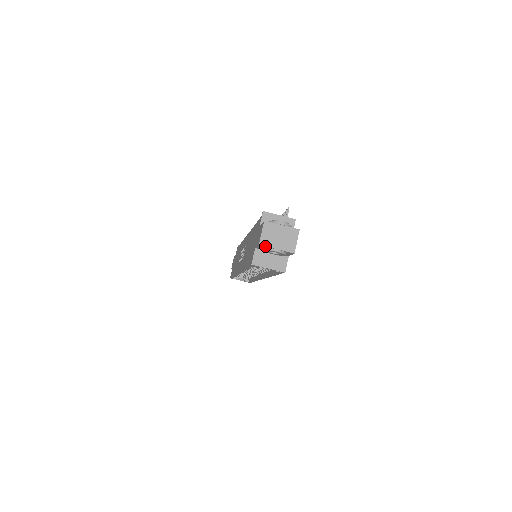
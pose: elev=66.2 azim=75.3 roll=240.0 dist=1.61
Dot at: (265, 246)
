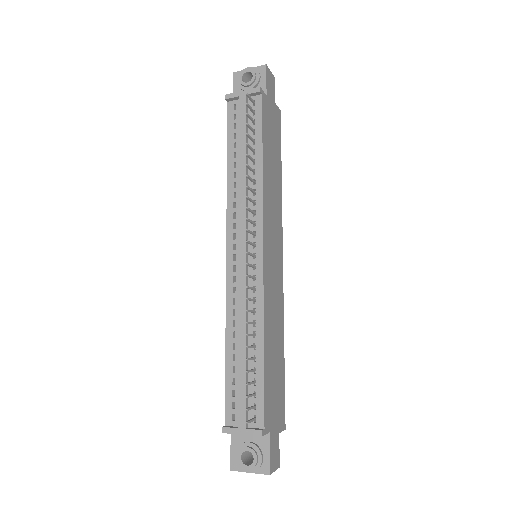
Dot at: occluded
